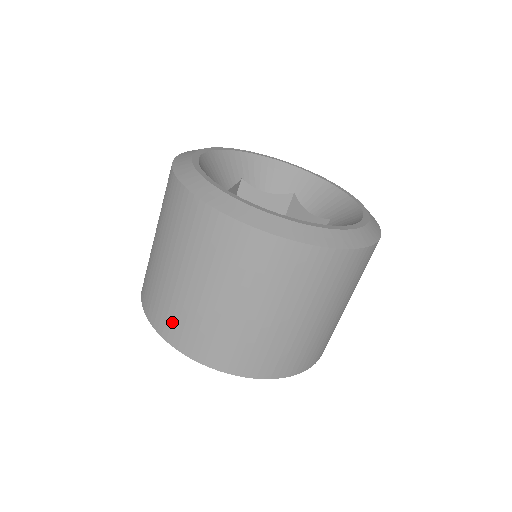
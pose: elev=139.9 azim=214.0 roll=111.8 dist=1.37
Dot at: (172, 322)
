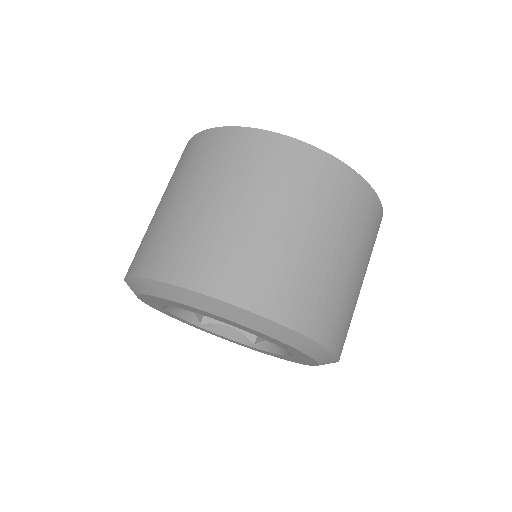
Dot at: (157, 251)
